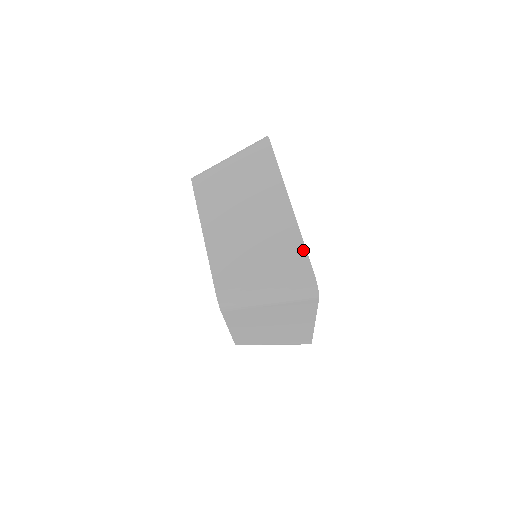
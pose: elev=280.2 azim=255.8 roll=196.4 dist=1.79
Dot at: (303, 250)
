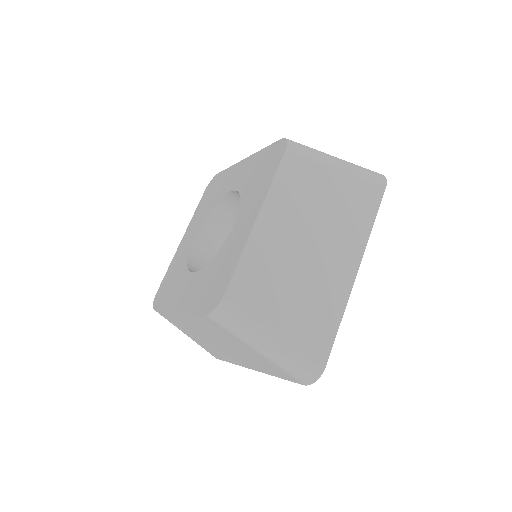
Dot at: (334, 333)
